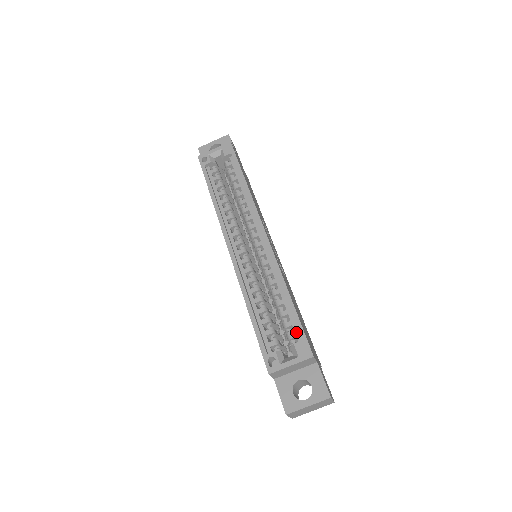
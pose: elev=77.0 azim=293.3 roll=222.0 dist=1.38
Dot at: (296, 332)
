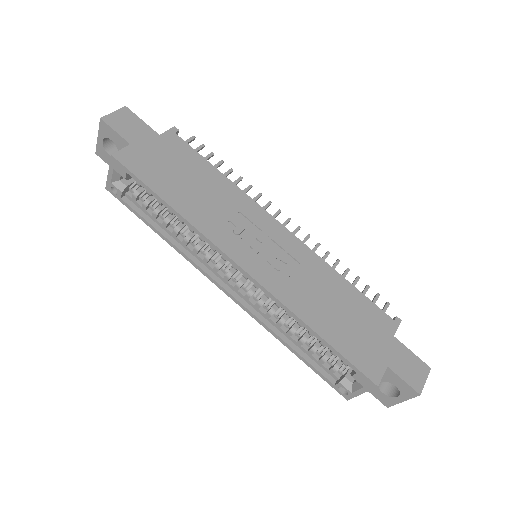
Dot at: occluded
